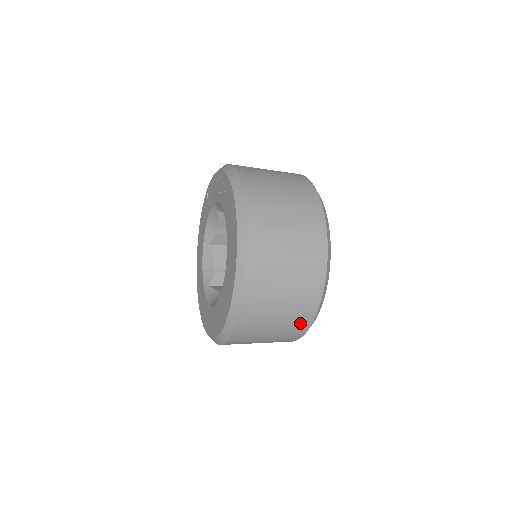
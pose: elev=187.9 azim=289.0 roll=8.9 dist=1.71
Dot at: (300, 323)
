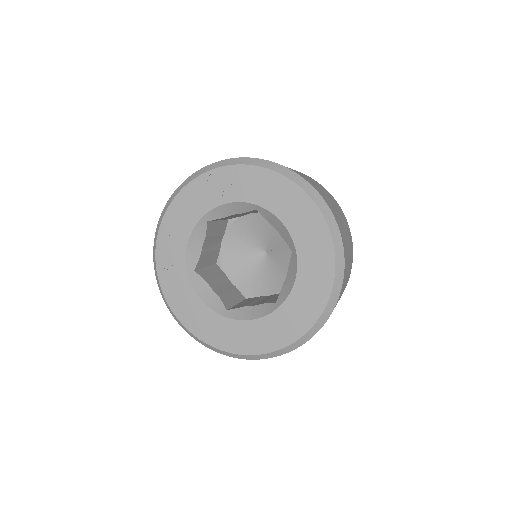
Dot at: occluded
